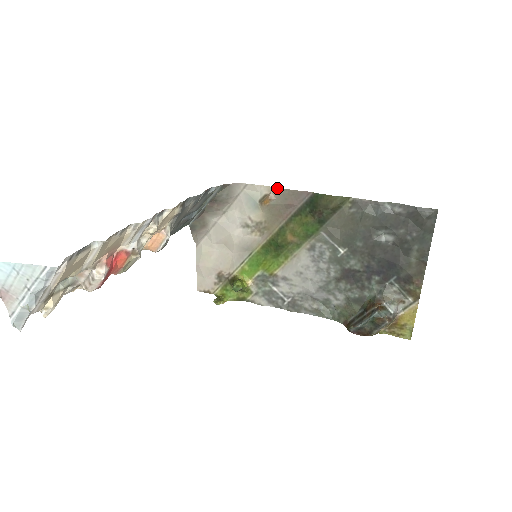
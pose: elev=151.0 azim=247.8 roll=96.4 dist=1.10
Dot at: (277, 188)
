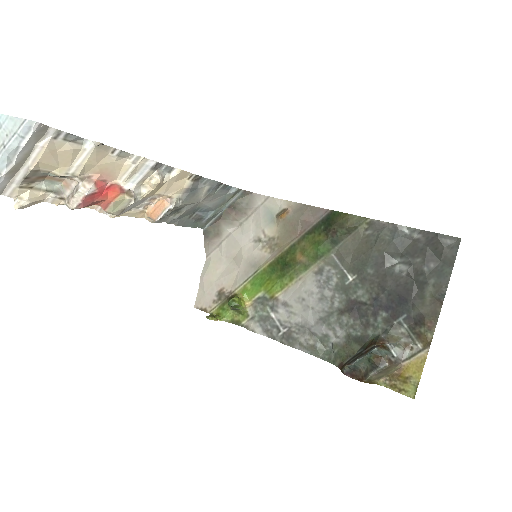
Dot at: (296, 203)
